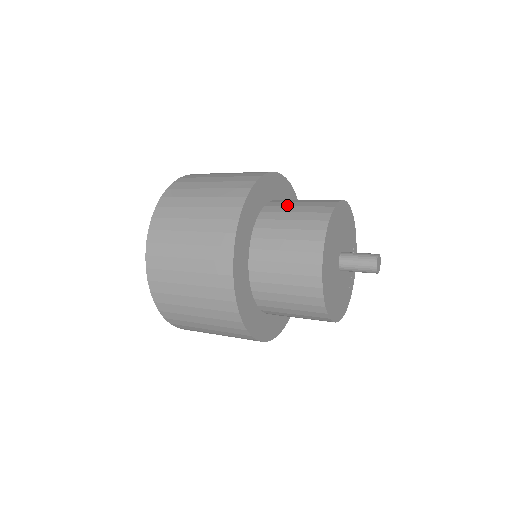
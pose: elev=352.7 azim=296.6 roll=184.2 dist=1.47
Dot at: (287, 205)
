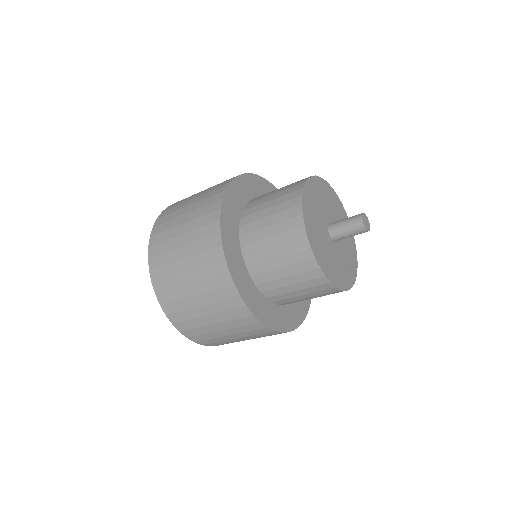
Dot at: occluded
